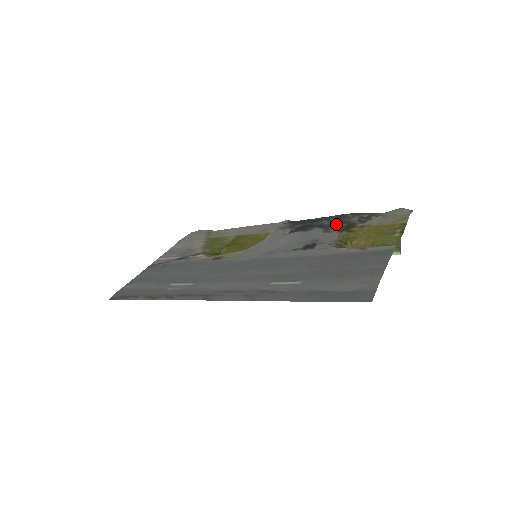
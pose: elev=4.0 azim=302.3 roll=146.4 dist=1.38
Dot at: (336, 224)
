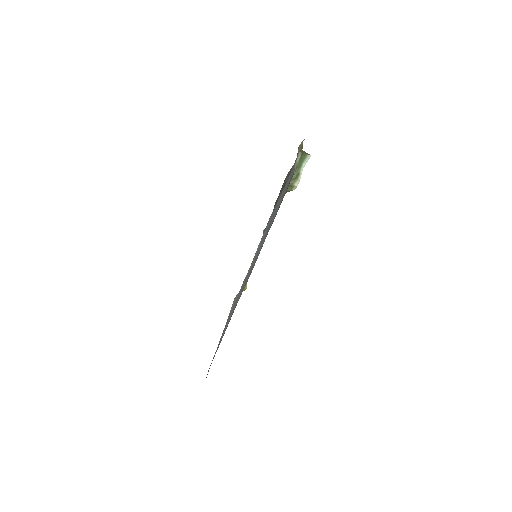
Dot at: occluded
